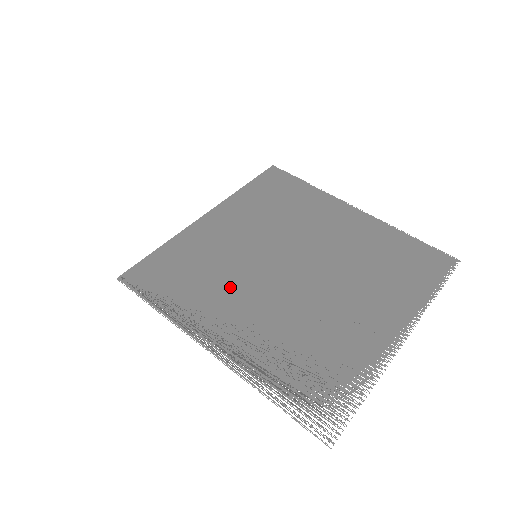
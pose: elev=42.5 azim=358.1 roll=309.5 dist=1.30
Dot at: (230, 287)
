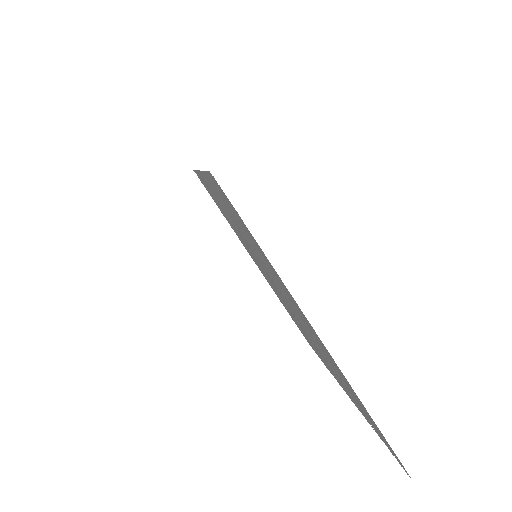
Dot at: occluded
